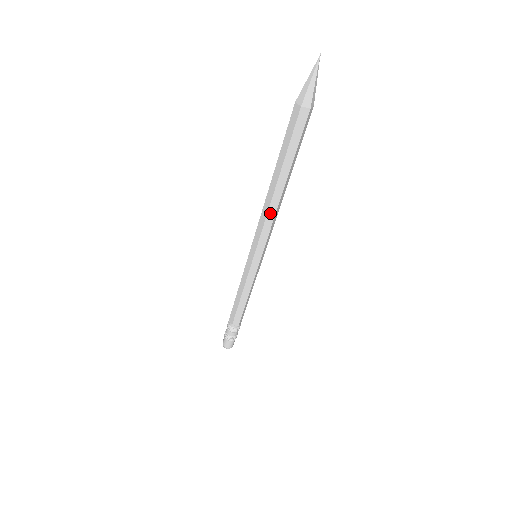
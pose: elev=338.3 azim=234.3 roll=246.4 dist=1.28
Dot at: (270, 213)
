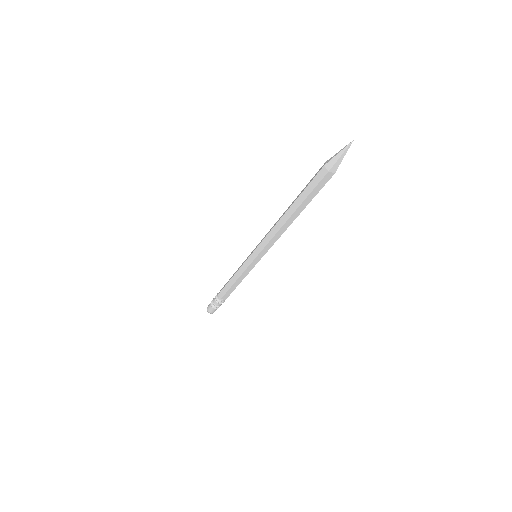
Dot at: (279, 232)
